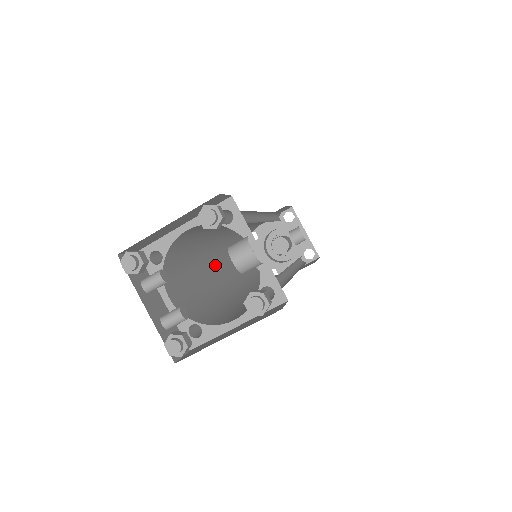
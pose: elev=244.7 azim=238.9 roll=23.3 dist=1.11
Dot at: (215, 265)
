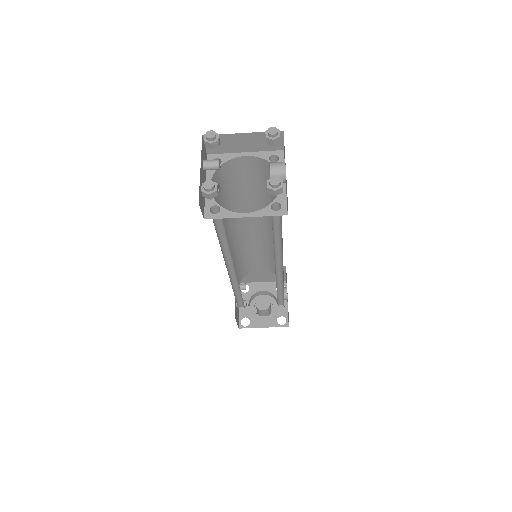
Dot at: occluded
